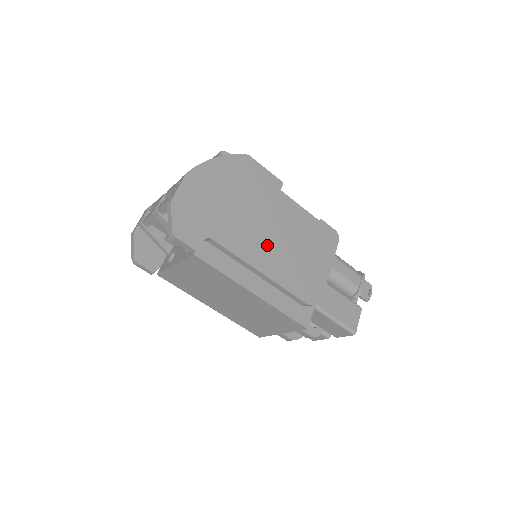
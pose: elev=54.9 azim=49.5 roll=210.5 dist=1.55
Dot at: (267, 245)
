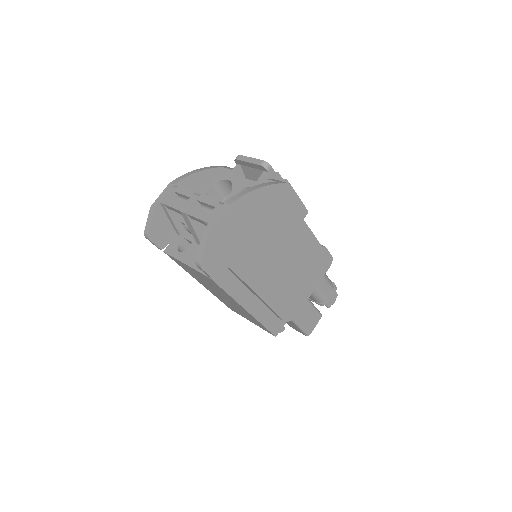
Dot at: (273, 272)
